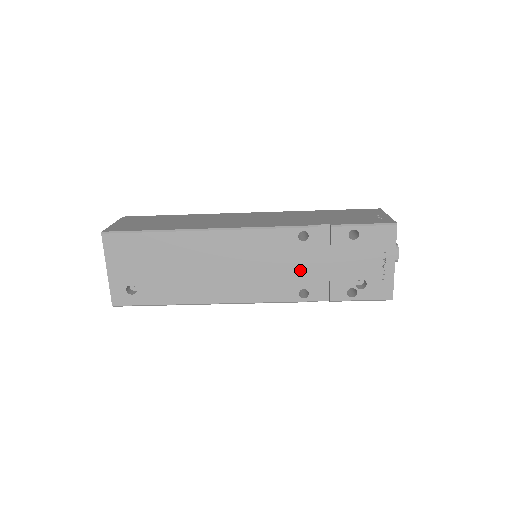
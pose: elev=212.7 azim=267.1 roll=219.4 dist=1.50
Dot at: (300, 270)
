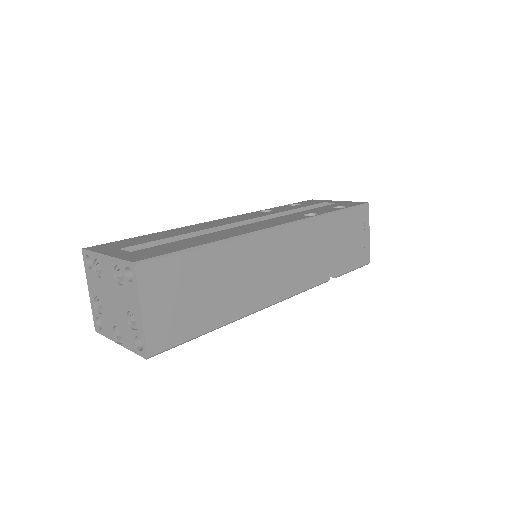
Dot at: occluded
